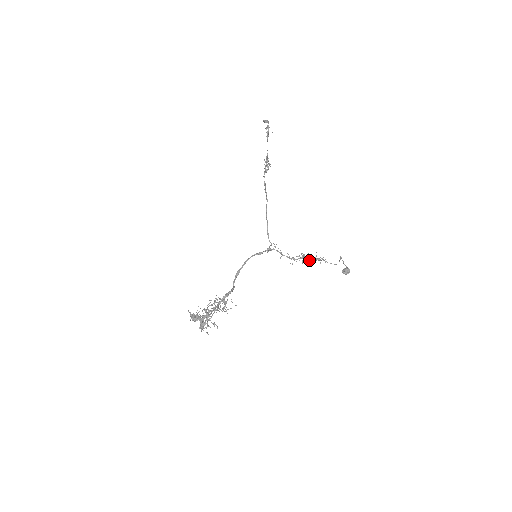
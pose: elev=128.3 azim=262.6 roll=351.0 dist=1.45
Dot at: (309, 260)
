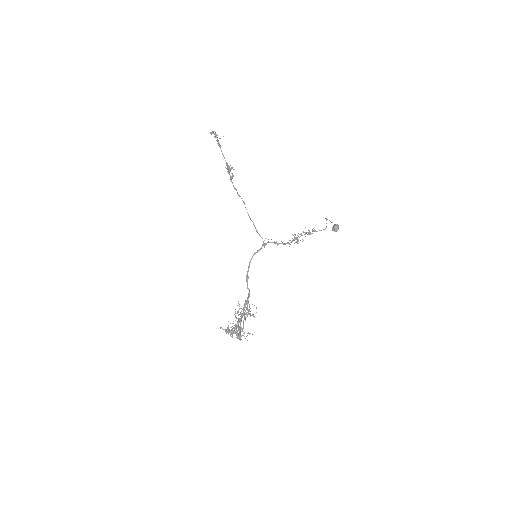
Dot at: (302, 239)
